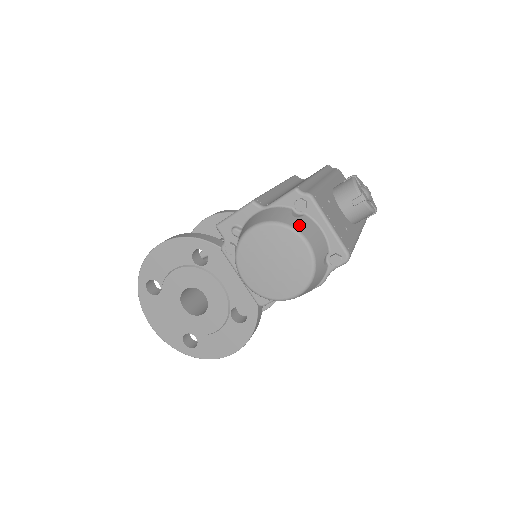
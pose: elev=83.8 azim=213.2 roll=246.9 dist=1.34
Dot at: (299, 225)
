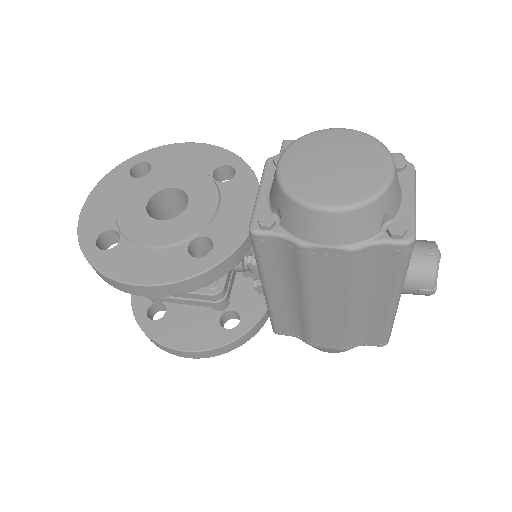
Dot at: occluded
